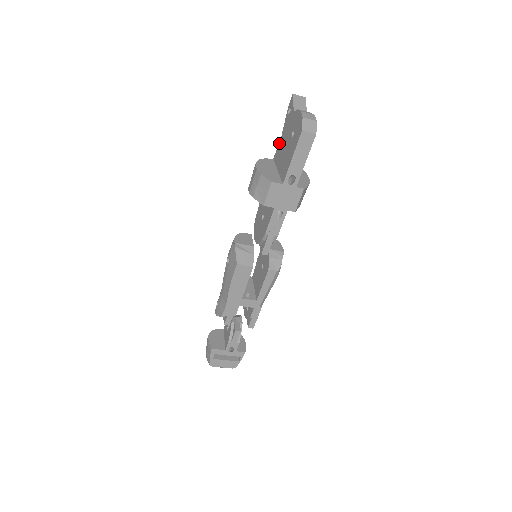
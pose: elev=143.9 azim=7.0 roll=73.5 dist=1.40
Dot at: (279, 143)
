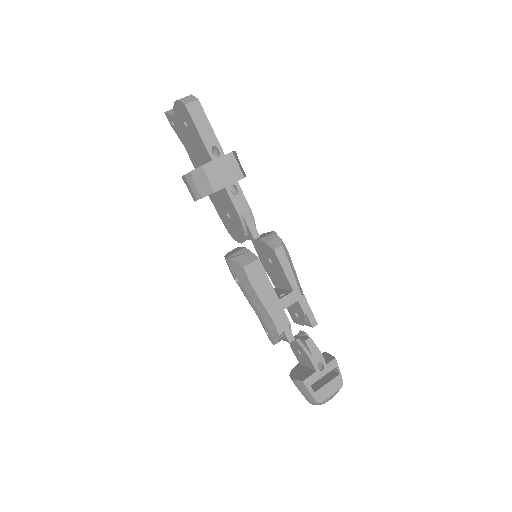
Dot at: (188, 154)
